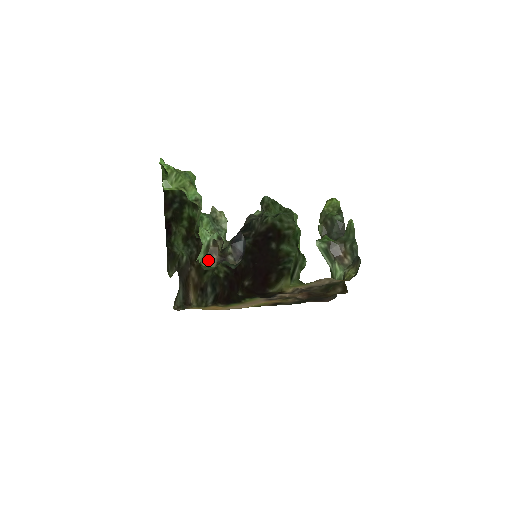
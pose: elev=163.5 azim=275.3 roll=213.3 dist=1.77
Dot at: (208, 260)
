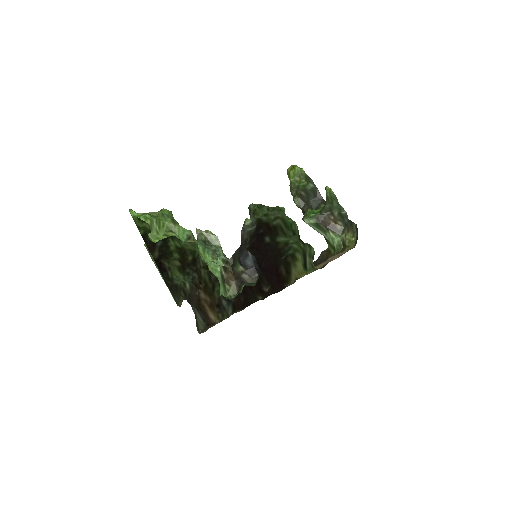
Dot at: (228, 289)
